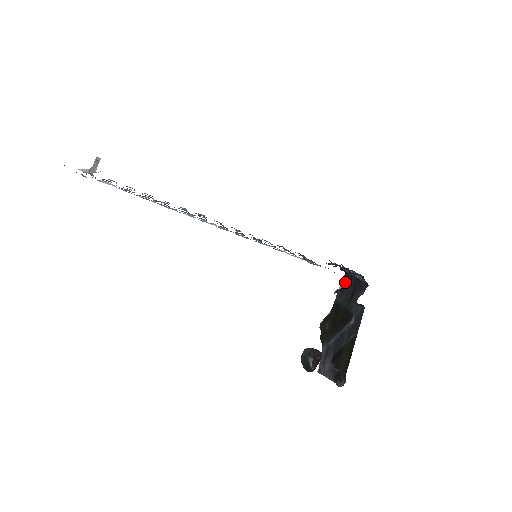
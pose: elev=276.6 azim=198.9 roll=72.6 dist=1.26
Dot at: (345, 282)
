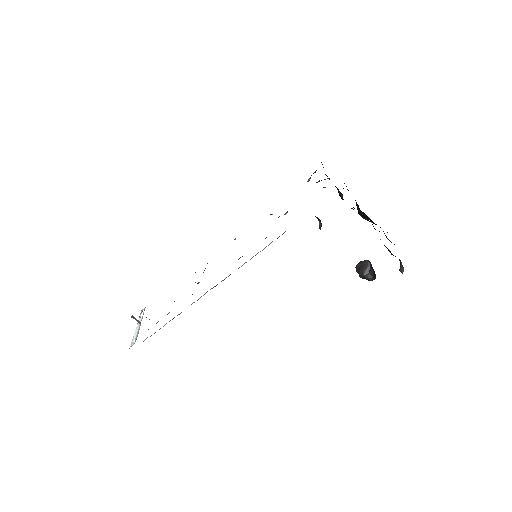
Dot at: occluded
